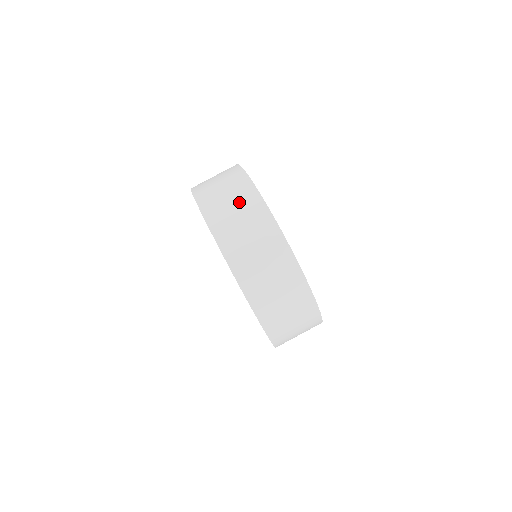
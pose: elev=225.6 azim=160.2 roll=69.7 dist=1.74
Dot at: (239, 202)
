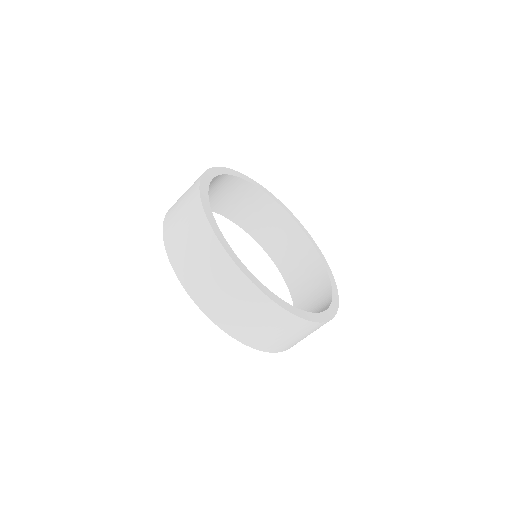
Dot at: (242, 303)
